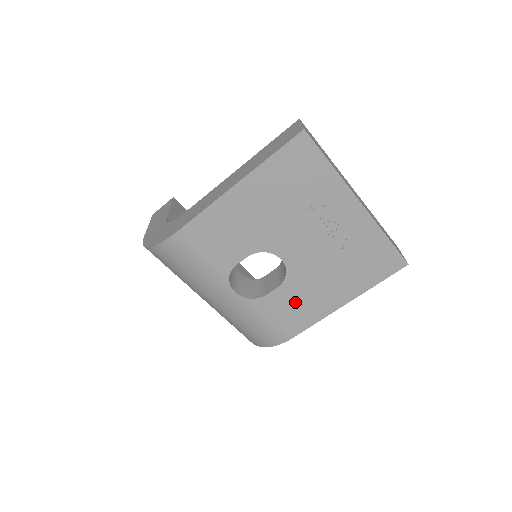
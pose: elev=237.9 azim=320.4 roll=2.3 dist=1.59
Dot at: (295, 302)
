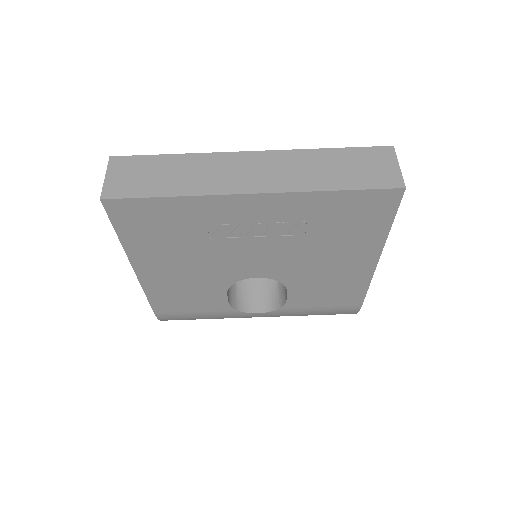
Dot at: (321, 289)
